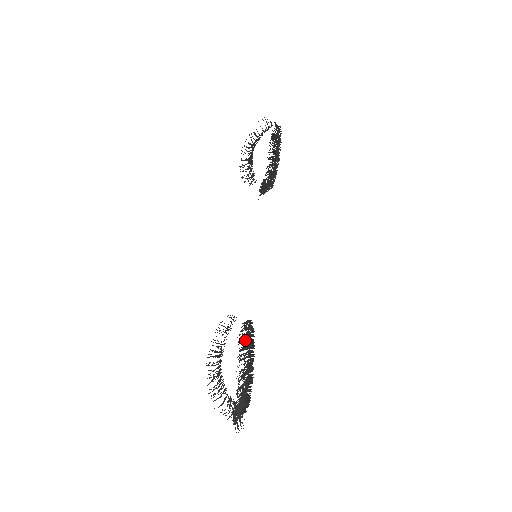
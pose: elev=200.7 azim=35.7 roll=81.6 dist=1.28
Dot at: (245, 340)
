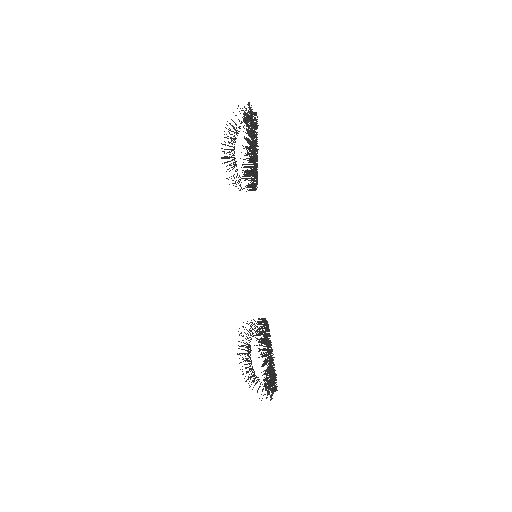
Dot at: occluded
